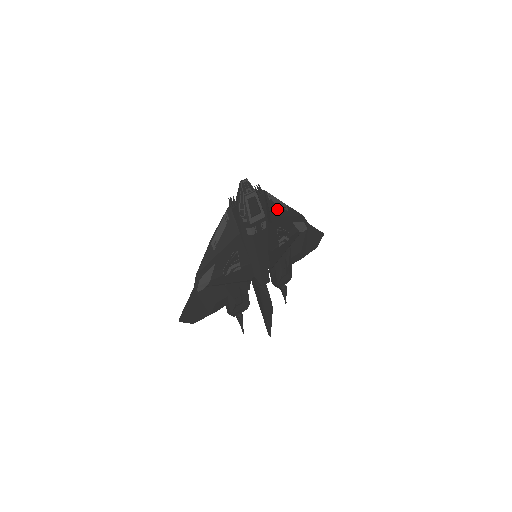
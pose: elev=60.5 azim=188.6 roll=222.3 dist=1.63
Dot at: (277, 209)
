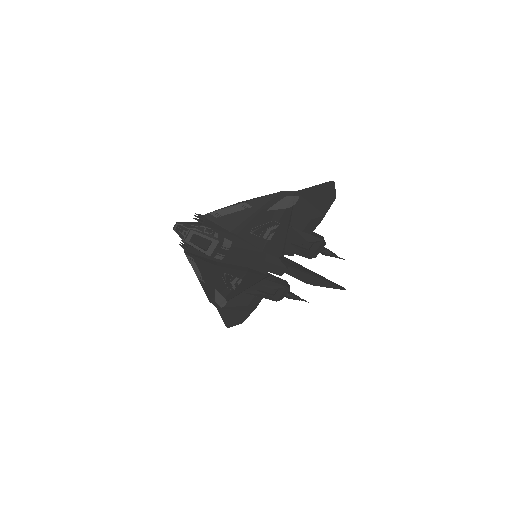
Dot at: (234, 217)
